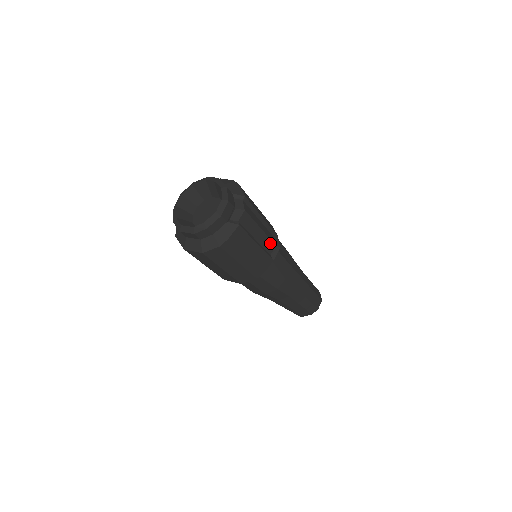
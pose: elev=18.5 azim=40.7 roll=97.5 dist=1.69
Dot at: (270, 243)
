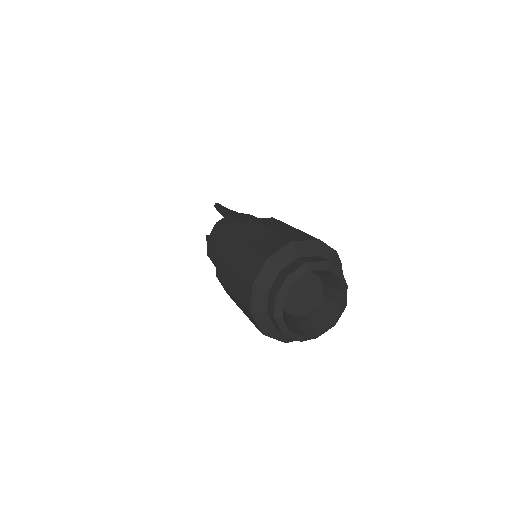
Dot at: occluded
